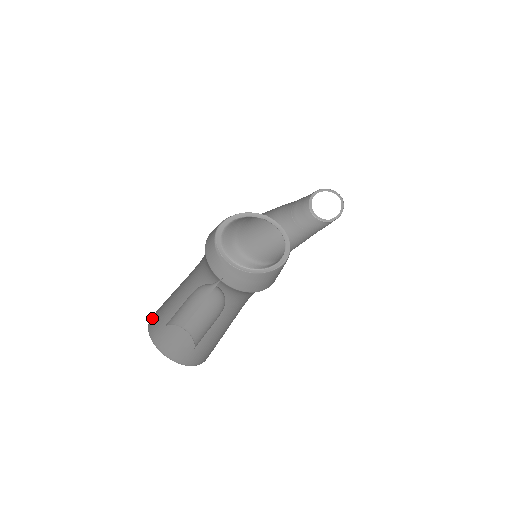
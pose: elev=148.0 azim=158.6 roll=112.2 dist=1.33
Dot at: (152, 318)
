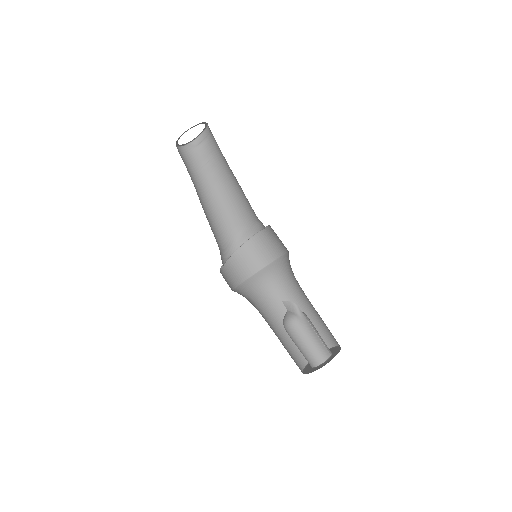
Dot at: occluded
